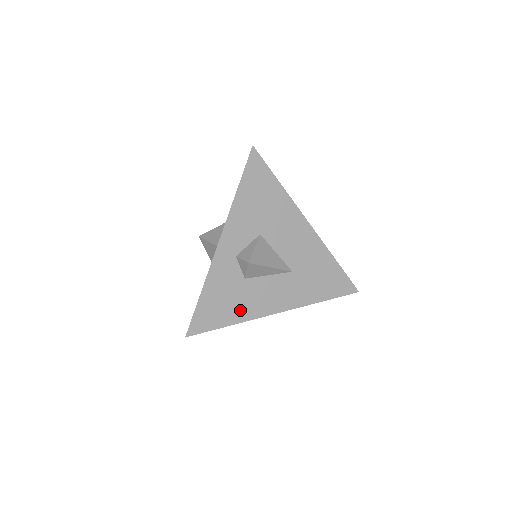
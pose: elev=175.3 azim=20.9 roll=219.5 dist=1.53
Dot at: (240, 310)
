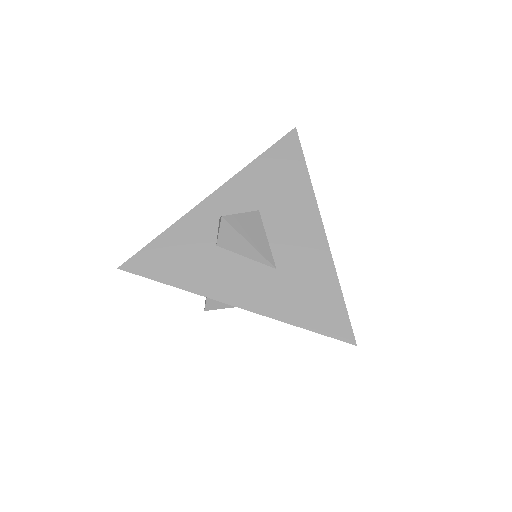
Dot at: (192, 276)
